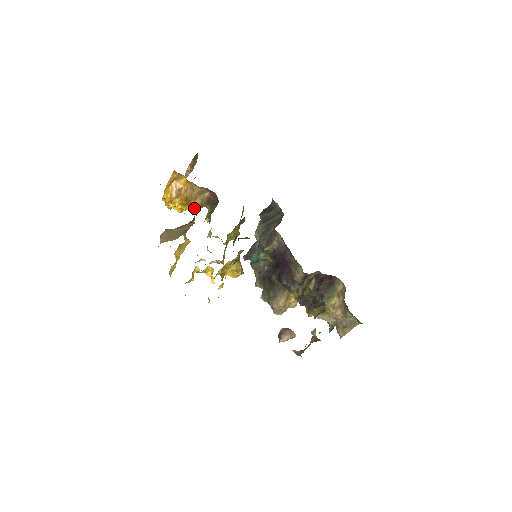
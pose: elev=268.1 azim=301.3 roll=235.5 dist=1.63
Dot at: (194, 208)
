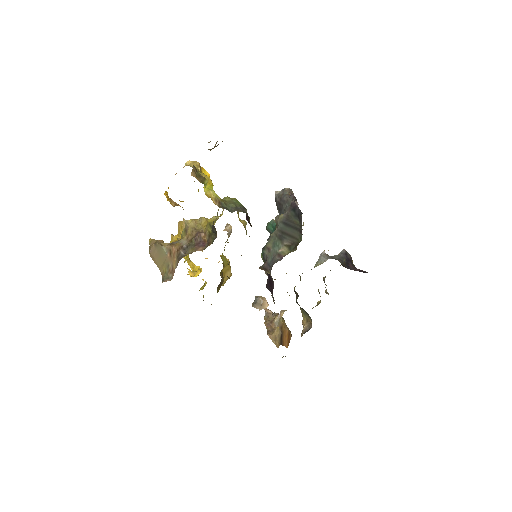
Dot at: occluded
